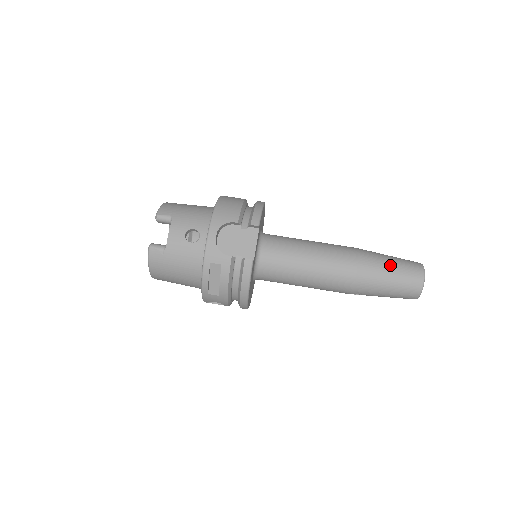
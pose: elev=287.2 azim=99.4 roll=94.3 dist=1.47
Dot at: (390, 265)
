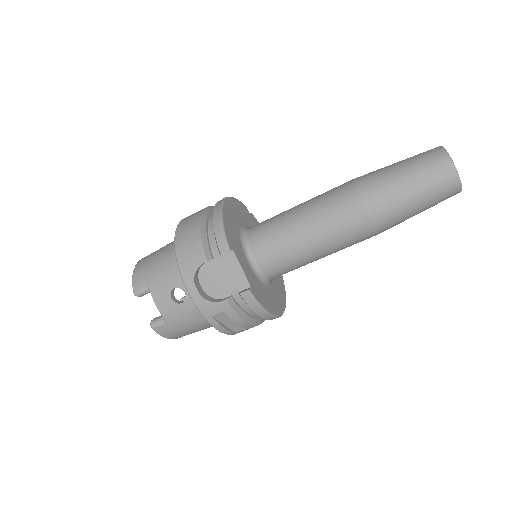
Dot at: (404, 182)
